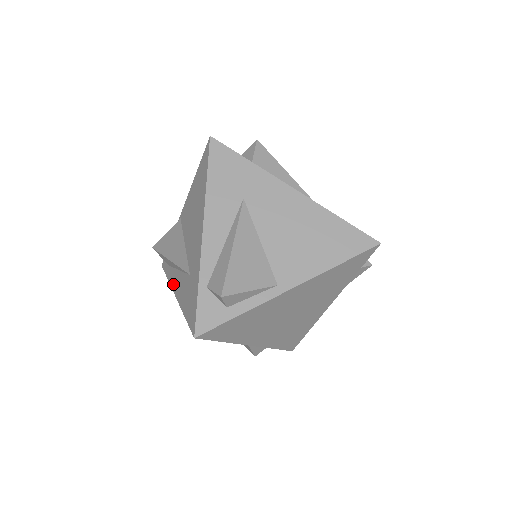
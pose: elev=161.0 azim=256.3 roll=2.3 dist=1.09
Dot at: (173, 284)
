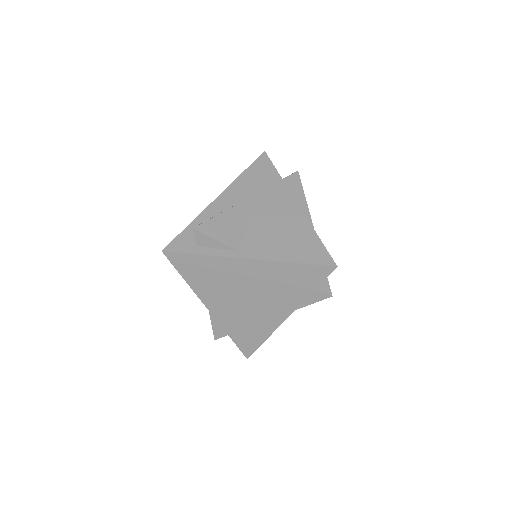
Dot at: occluded
